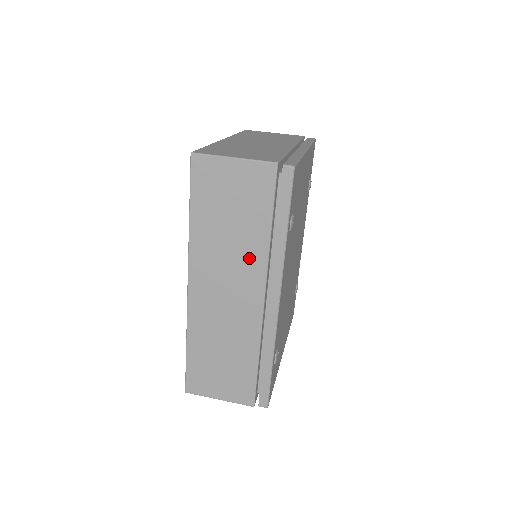
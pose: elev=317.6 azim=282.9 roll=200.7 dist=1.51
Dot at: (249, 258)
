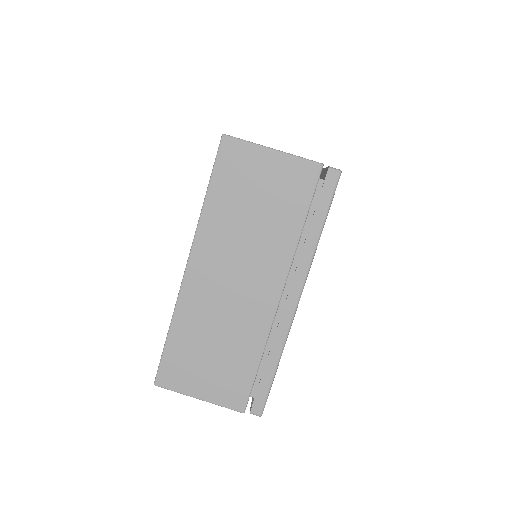
Dot at: occluded
